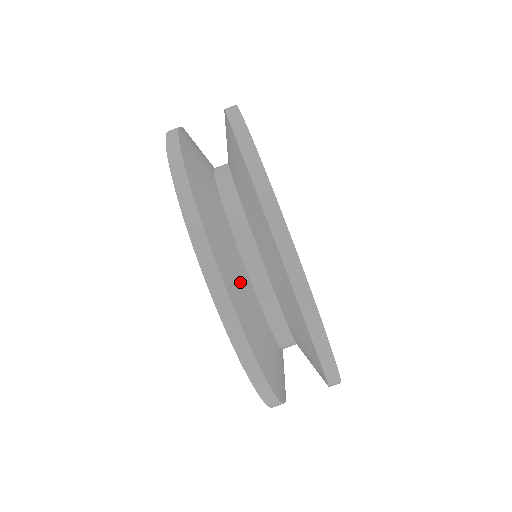
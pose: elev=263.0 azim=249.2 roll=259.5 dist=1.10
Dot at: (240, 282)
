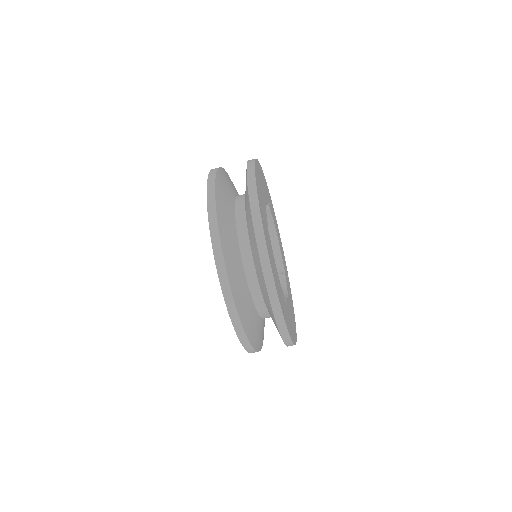
Dot at: (255, 327)
